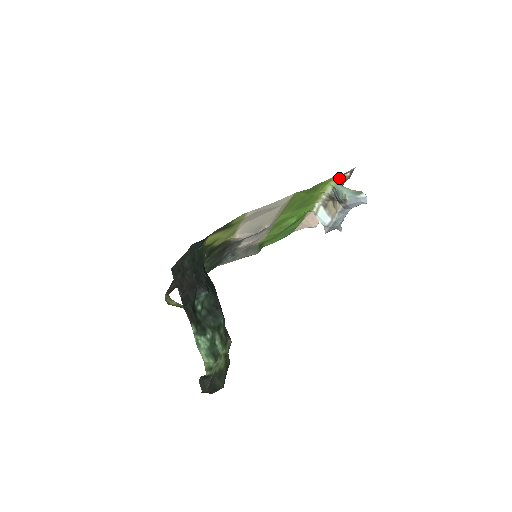
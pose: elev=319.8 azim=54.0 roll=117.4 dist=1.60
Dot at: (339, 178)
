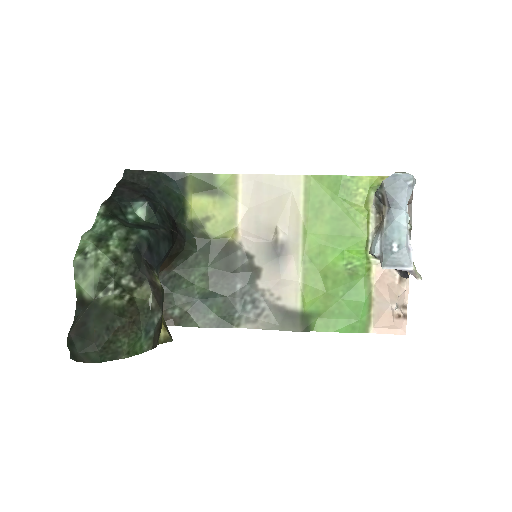
Dot at: occluded
